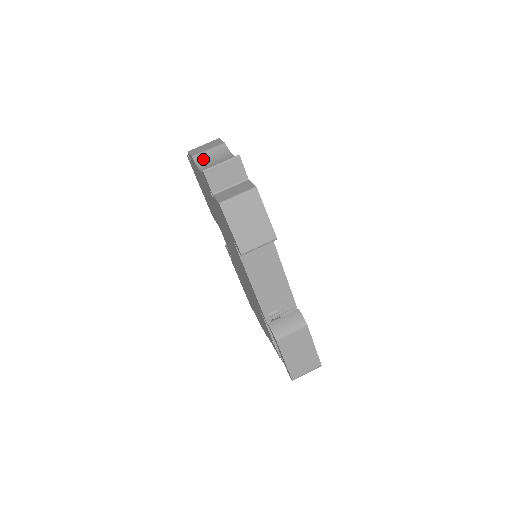
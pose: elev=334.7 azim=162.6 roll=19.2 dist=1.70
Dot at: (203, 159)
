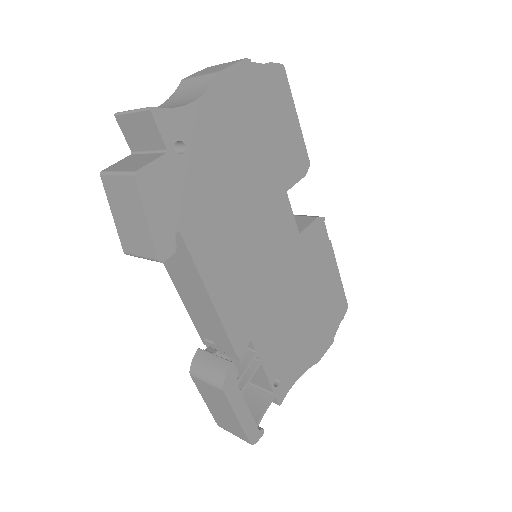
Dot at: (182, 90)
